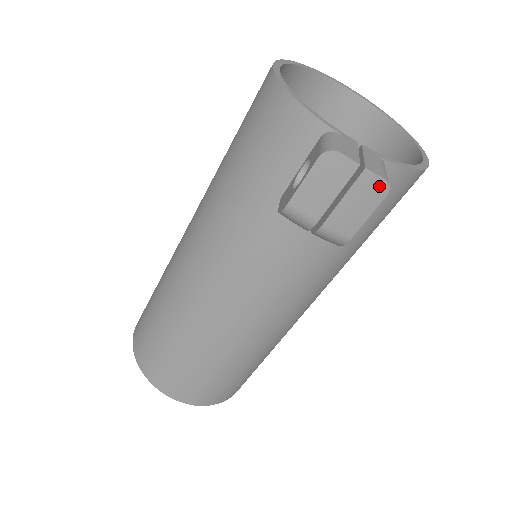
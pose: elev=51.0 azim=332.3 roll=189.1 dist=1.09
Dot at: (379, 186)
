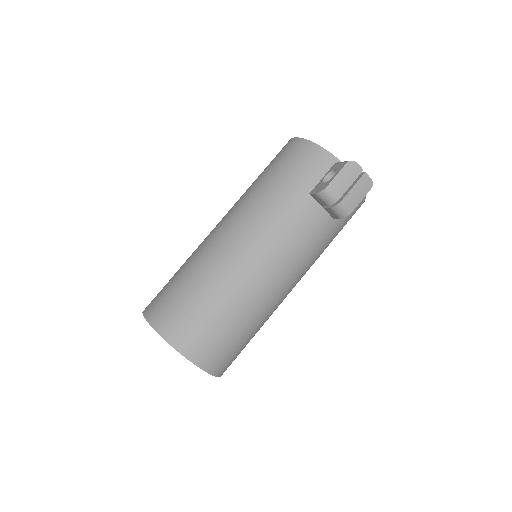
Dot at: (369, 183)
